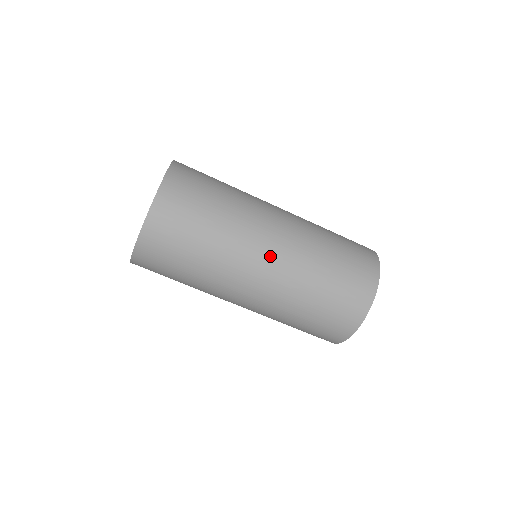
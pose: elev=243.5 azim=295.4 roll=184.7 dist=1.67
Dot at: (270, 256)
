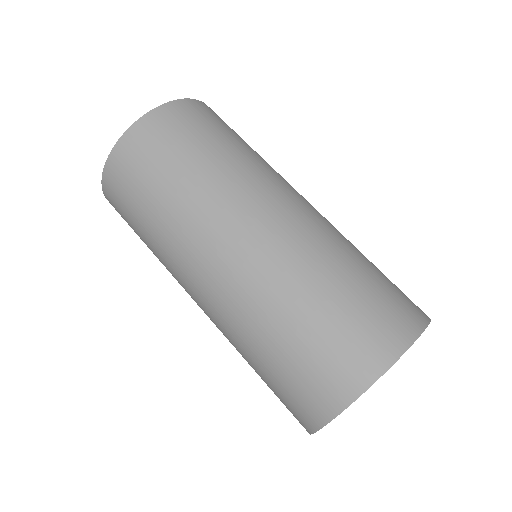
Dot at: (280, 211)
